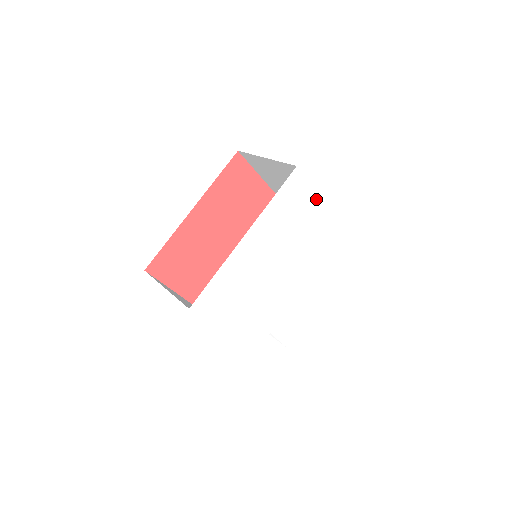
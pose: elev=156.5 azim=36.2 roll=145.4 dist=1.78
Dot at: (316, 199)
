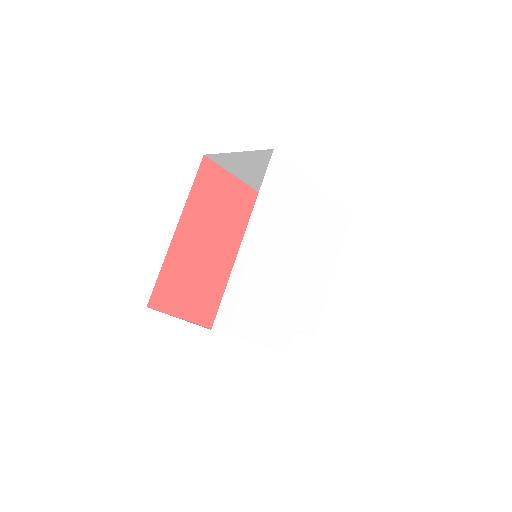
Dot at: (301, 178)
